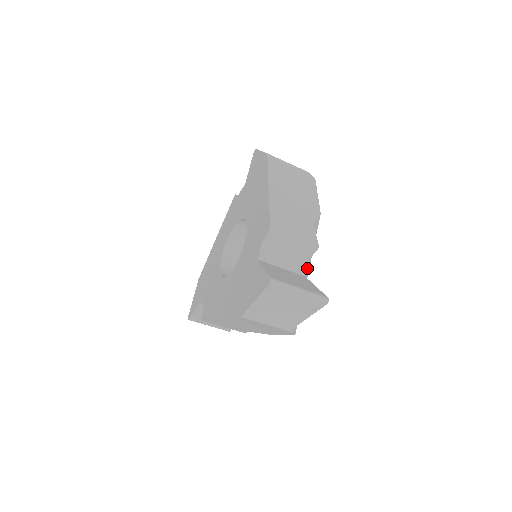
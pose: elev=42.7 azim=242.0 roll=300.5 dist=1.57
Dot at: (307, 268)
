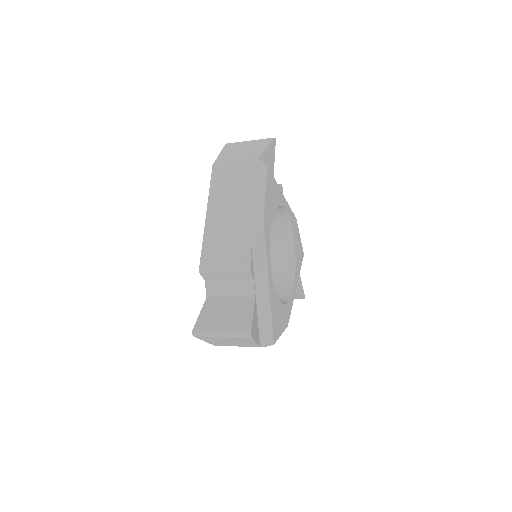
Dot at: (263, 282)
